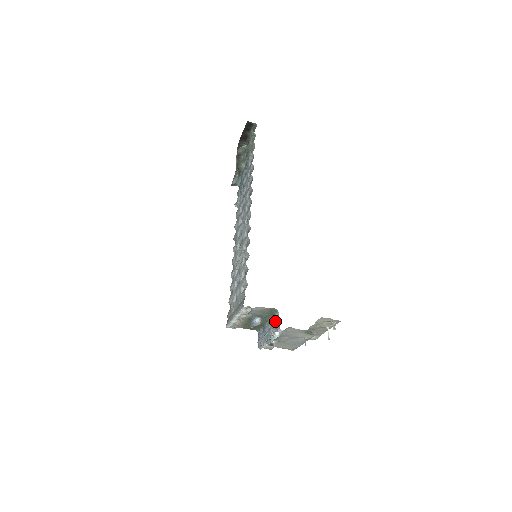
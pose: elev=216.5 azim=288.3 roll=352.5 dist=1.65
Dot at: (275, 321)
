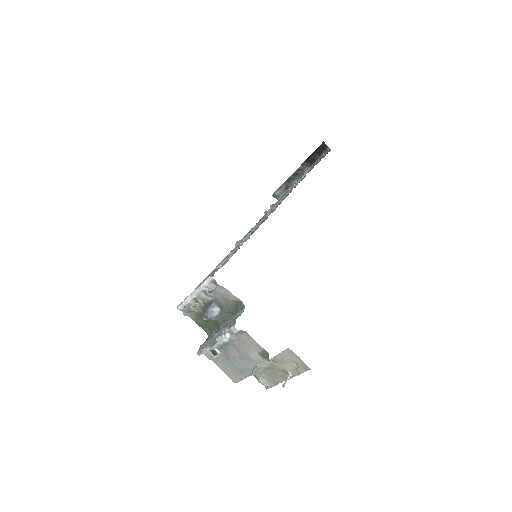
Dot at: (234, 319)
